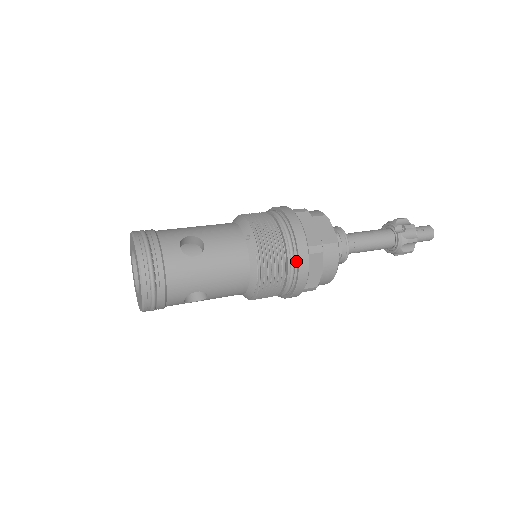
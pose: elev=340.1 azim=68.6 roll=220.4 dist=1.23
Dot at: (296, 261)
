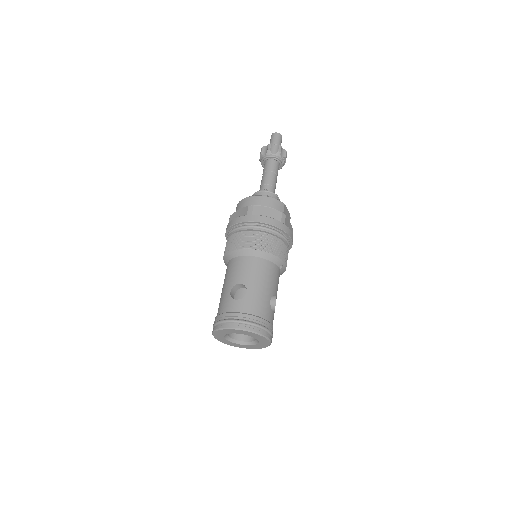
Dot at: occluded
